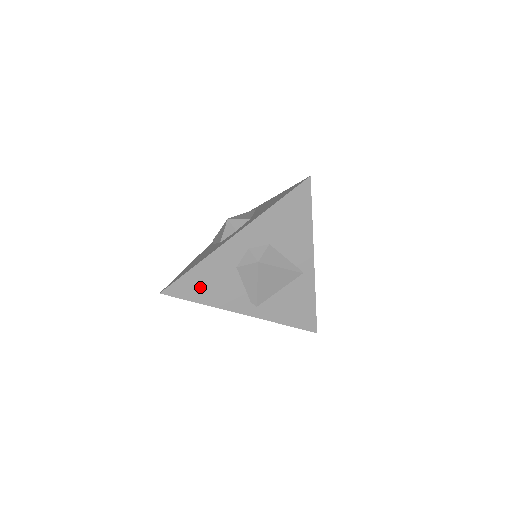
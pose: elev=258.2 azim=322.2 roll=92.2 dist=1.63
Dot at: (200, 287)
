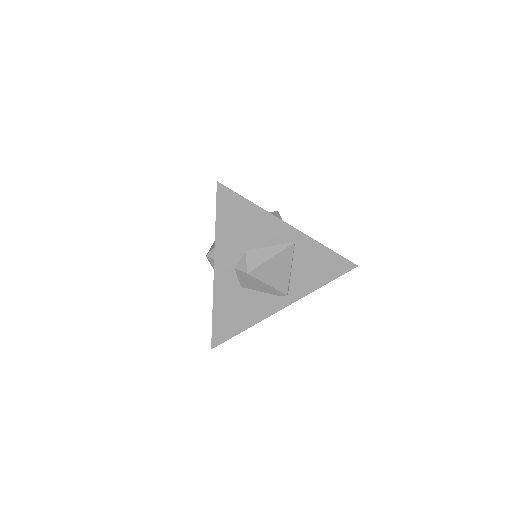
Dot at: (232, 321)
